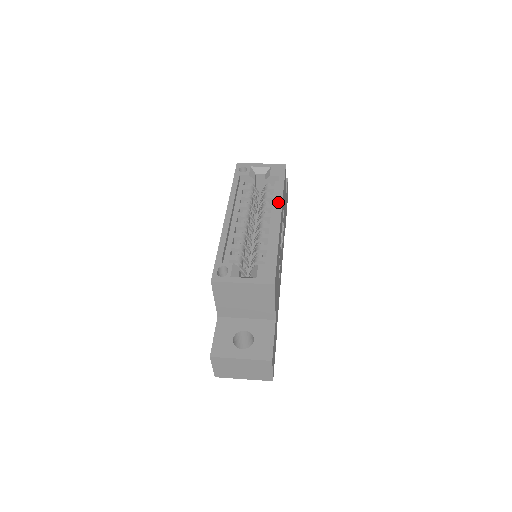
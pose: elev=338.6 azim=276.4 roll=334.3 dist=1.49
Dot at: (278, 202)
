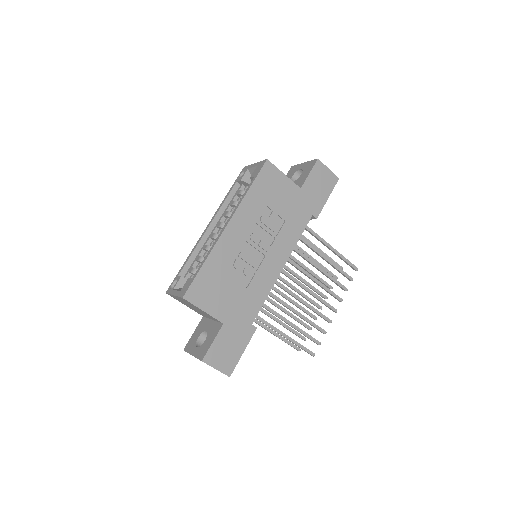
Dot at: (235, 209)
